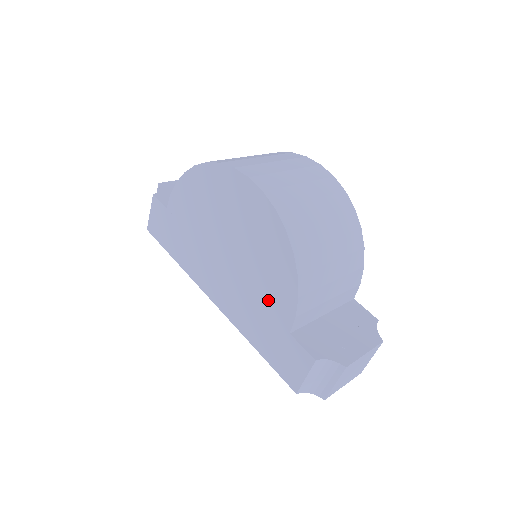
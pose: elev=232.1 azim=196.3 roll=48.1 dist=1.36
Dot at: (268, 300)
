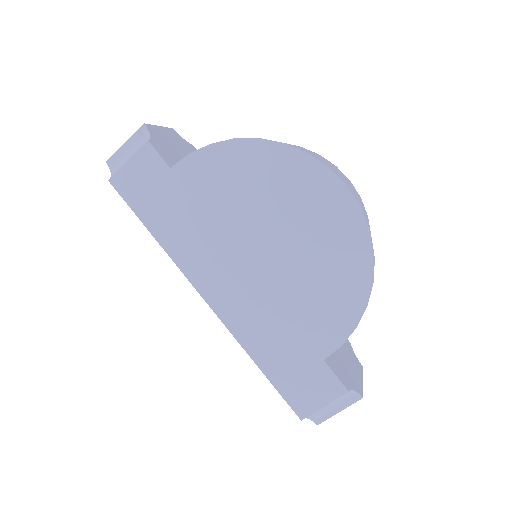
Dot at: (308, 321)
